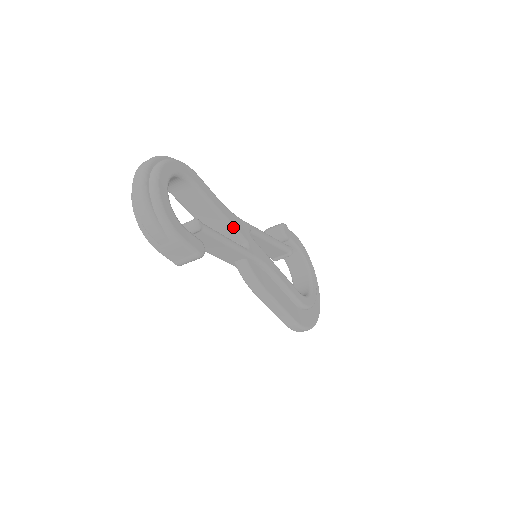
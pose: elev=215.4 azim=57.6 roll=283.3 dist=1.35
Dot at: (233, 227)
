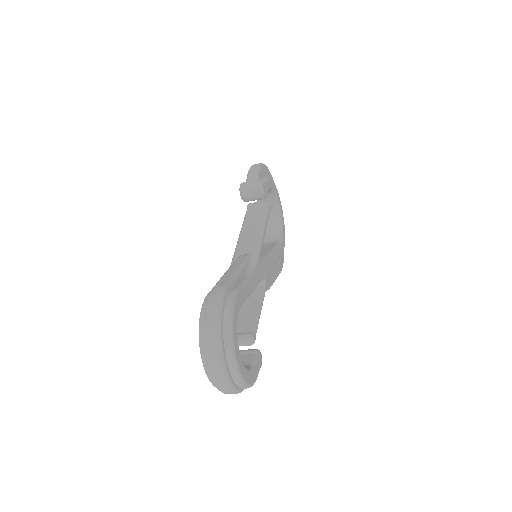
Dot at: occluded
